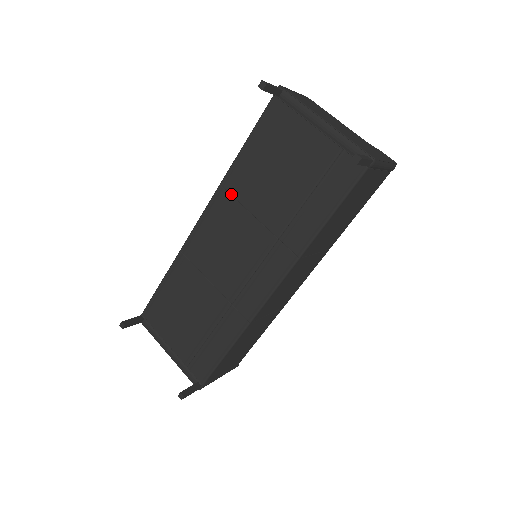
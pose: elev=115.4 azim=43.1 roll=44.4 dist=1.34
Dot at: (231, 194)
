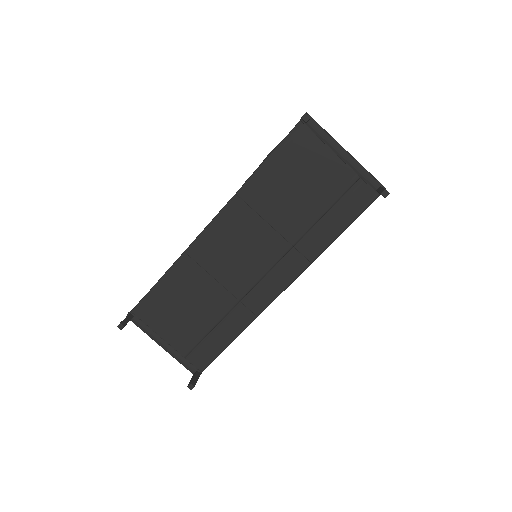
Dot at: (248, 204)
